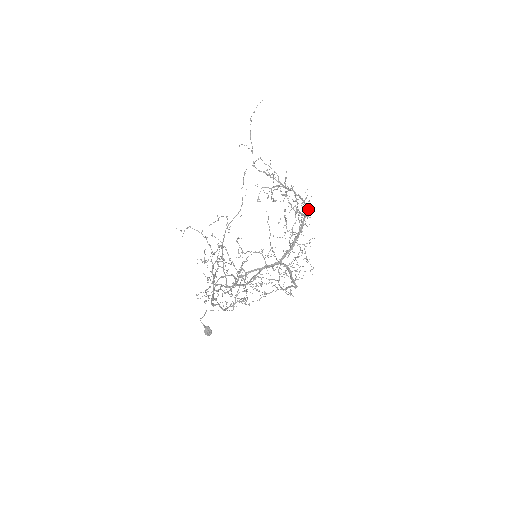
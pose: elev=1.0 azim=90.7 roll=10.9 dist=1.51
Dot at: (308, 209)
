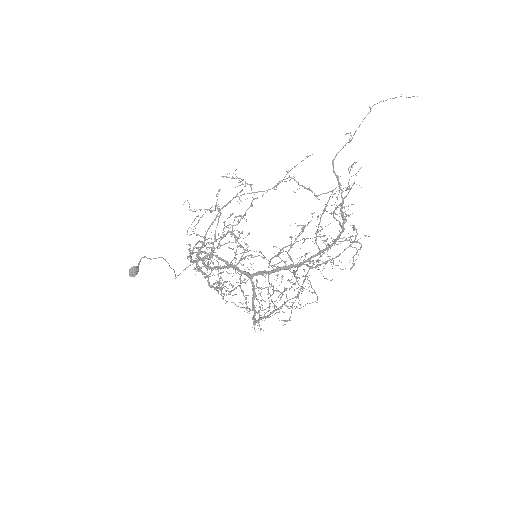
Dot at: (327, 248)
